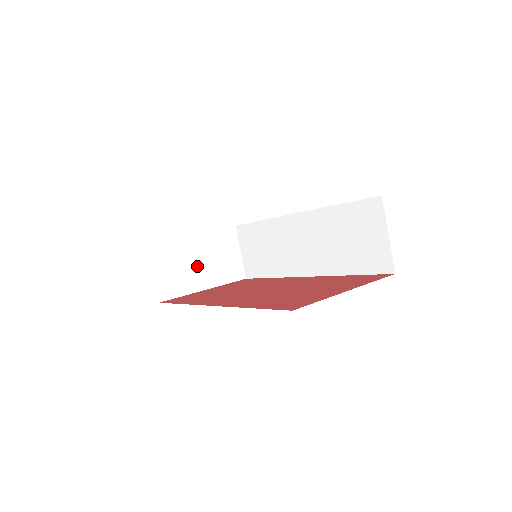
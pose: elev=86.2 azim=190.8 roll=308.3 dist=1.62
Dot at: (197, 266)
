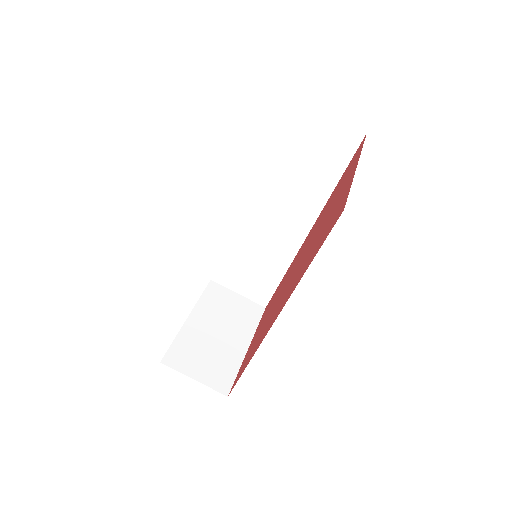
Dot at: (220, 338)
